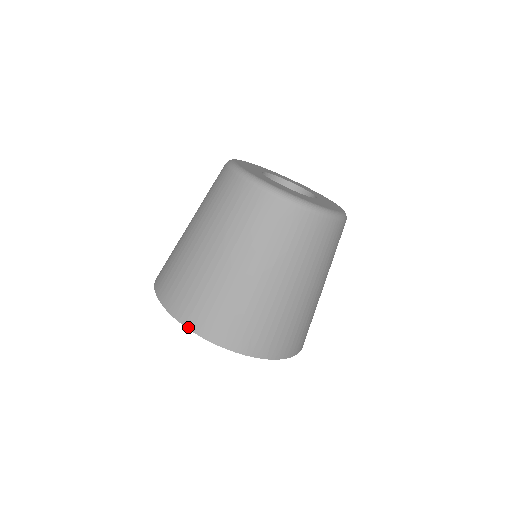
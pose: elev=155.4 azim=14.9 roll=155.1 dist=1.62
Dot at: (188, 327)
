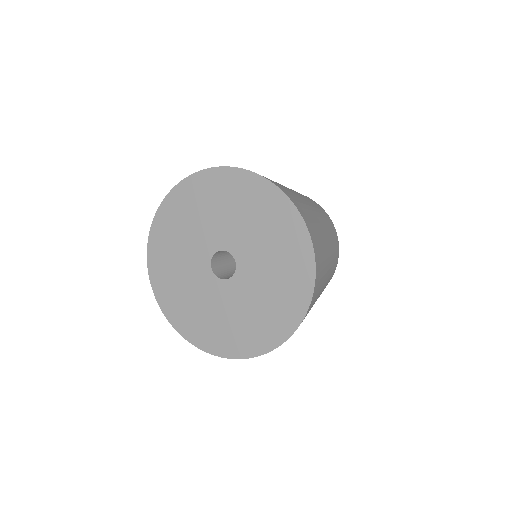
Dot at: (260, 175)
